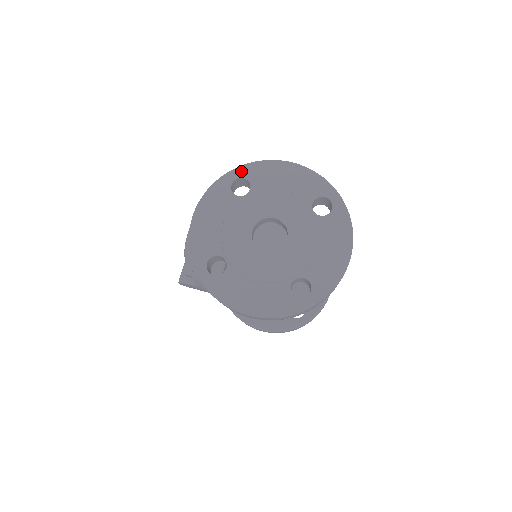
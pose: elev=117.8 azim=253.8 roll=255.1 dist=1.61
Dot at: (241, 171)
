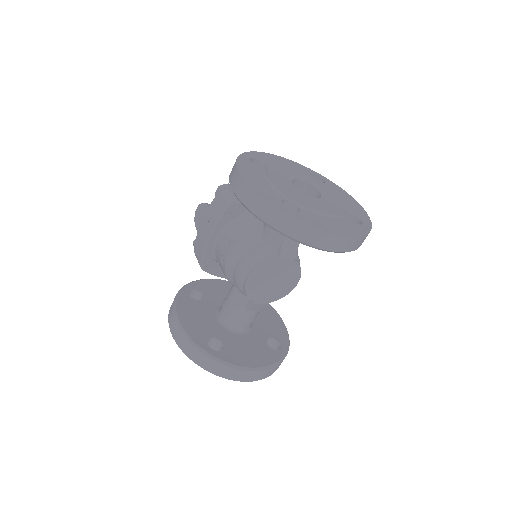
Dot at: (326, 179)
